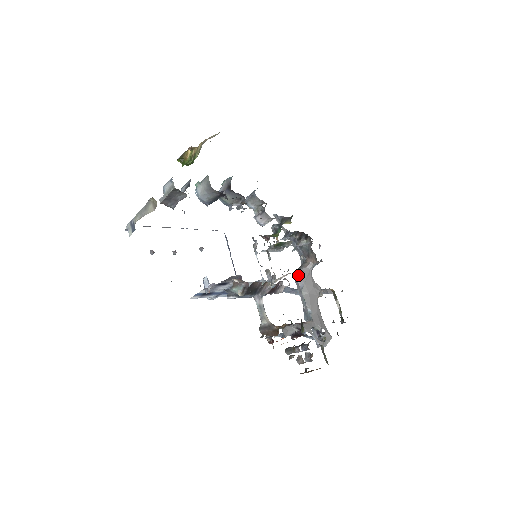
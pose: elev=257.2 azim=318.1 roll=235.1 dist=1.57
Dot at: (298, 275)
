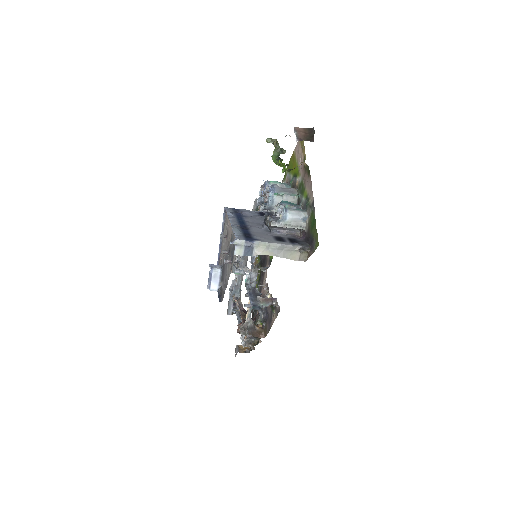
Dot at: (244, 257)
